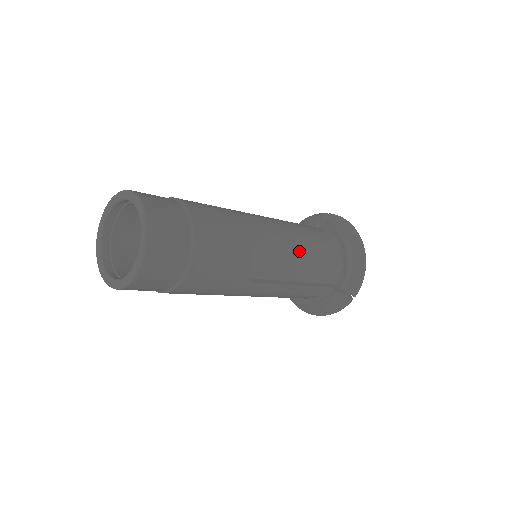
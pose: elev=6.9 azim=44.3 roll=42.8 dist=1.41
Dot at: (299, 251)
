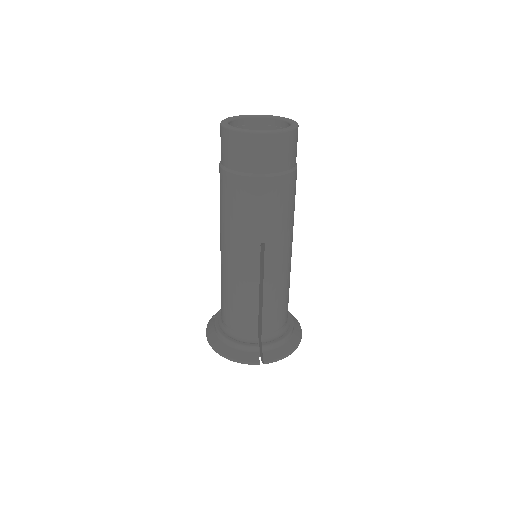
Dot at: (285, 281)
